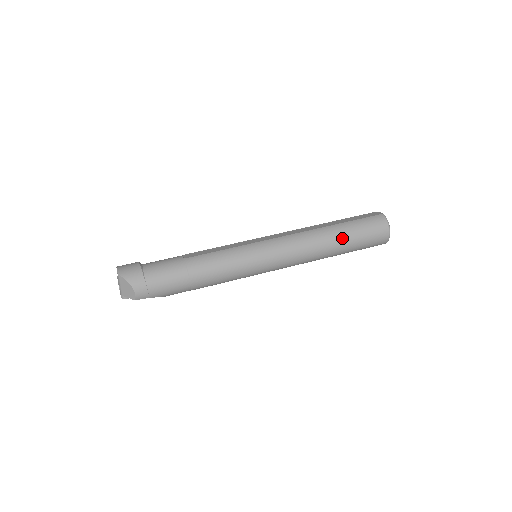
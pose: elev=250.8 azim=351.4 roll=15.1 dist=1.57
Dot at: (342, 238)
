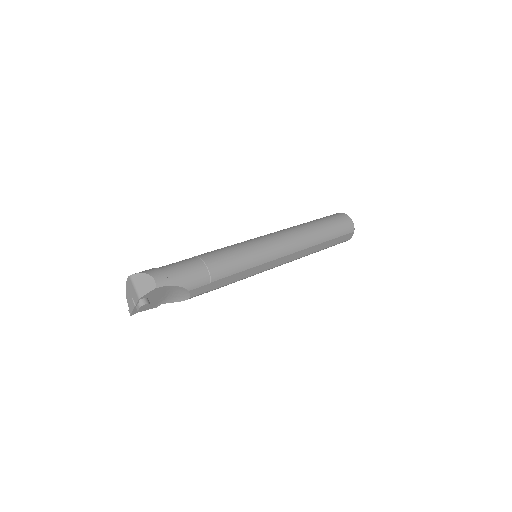
Dot at: (316, 223)
